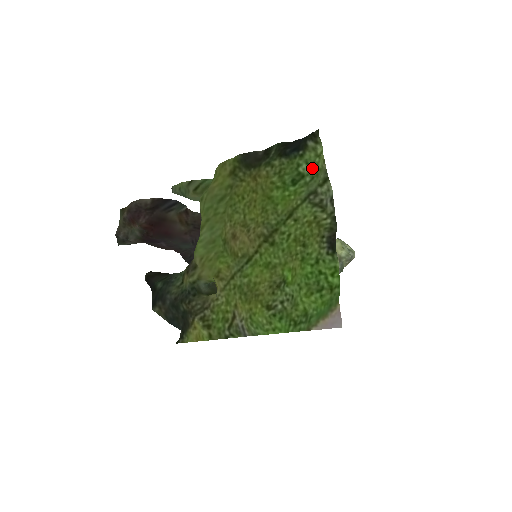
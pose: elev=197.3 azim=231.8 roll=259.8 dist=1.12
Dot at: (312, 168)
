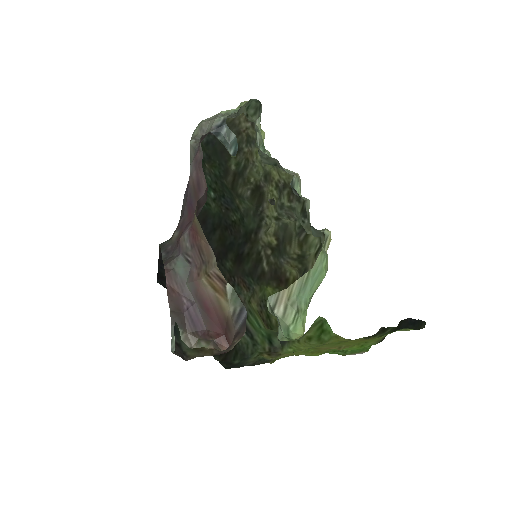
Dot at: occluded
